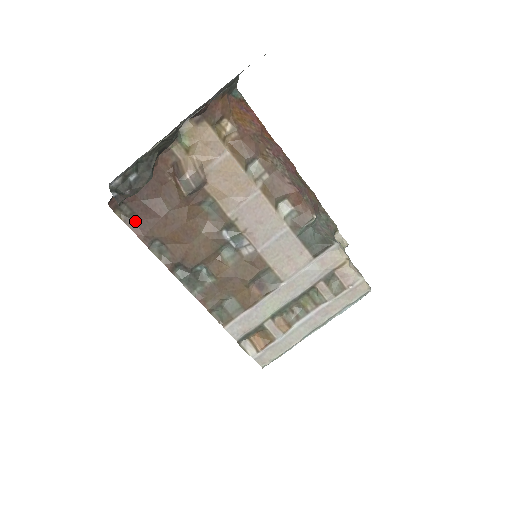
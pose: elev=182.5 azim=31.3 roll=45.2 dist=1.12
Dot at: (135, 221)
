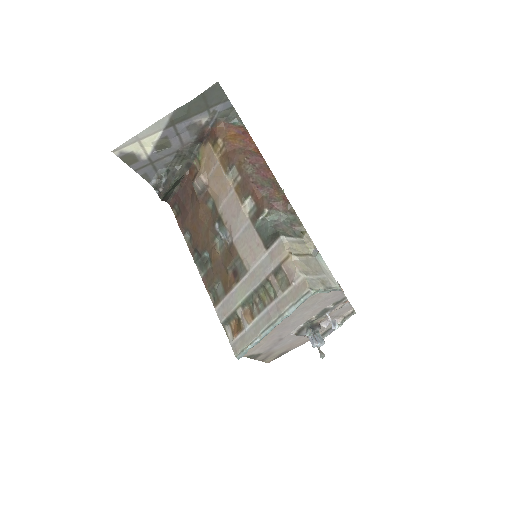
Dot at: (180, 217)
